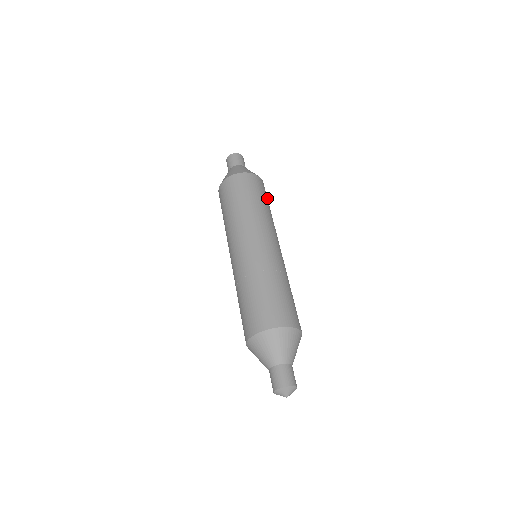
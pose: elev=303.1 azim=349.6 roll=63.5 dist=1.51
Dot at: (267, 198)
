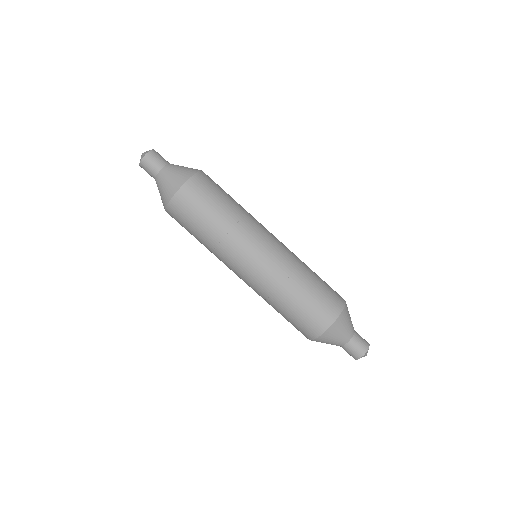
Dot at: occluded
